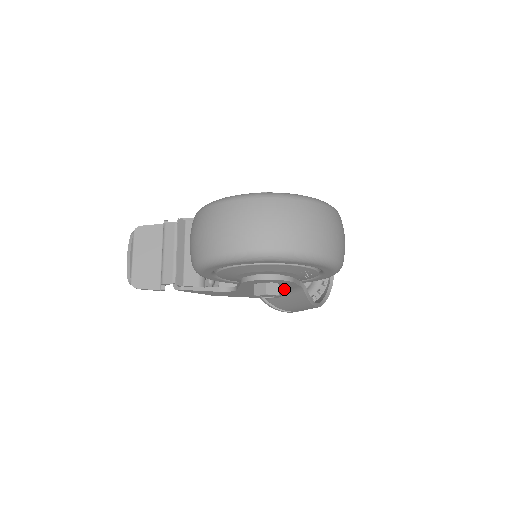
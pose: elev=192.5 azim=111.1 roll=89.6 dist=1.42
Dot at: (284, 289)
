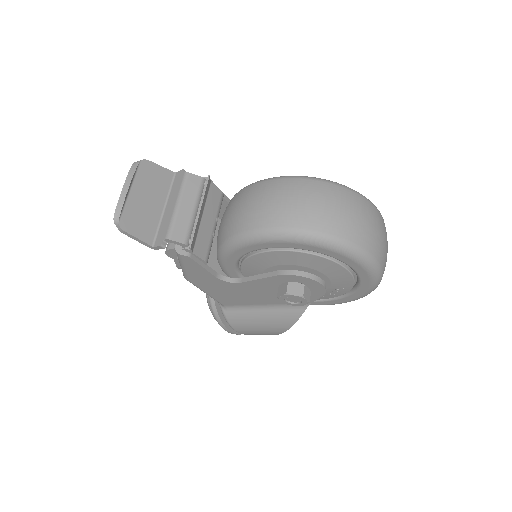
Dot at: occluded
